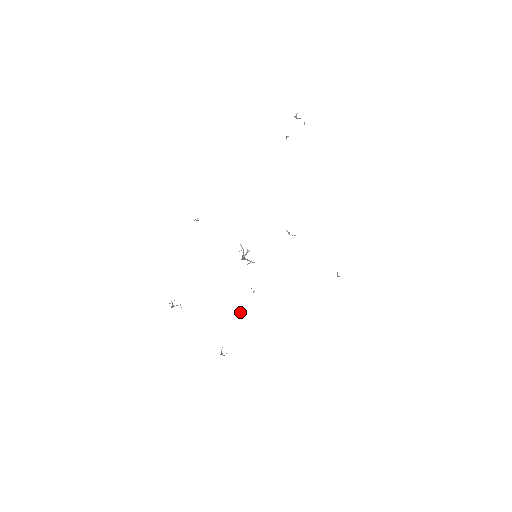
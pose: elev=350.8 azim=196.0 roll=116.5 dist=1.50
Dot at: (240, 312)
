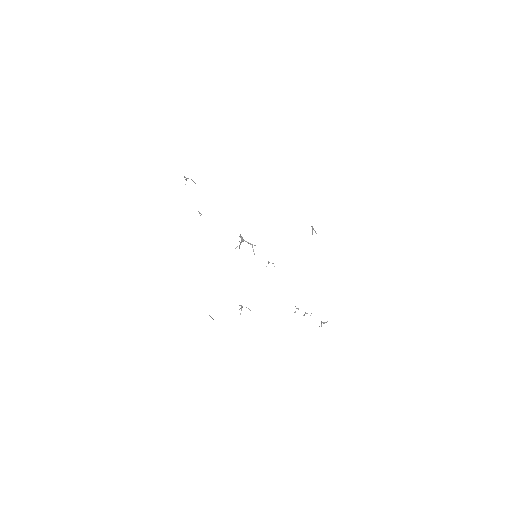
Dot at: occluded
